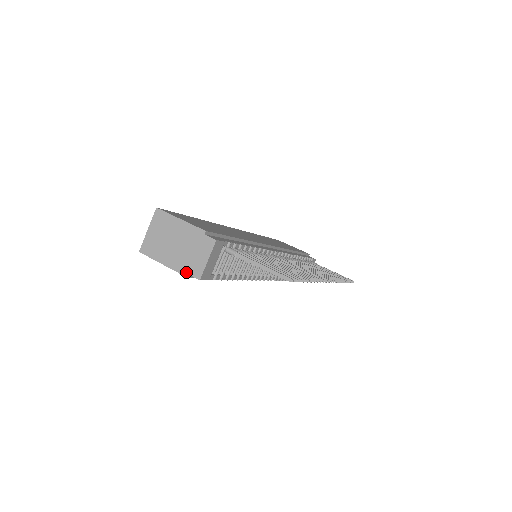
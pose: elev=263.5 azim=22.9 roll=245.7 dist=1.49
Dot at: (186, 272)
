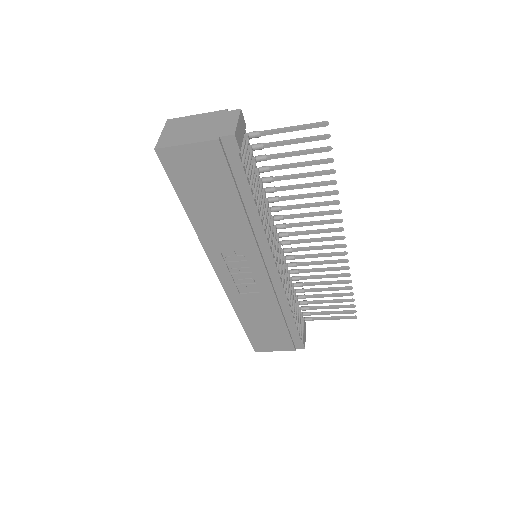
Dot at: (216, 137)
